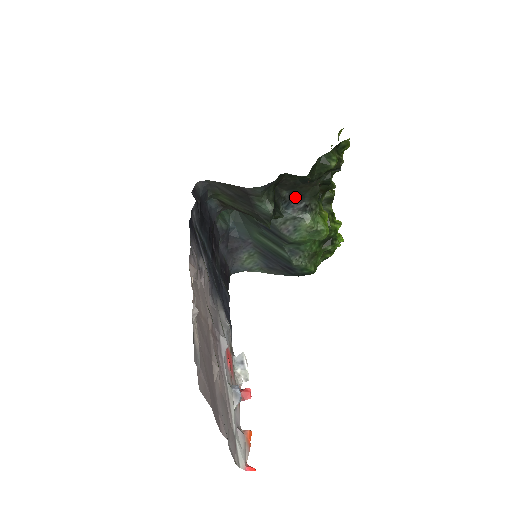
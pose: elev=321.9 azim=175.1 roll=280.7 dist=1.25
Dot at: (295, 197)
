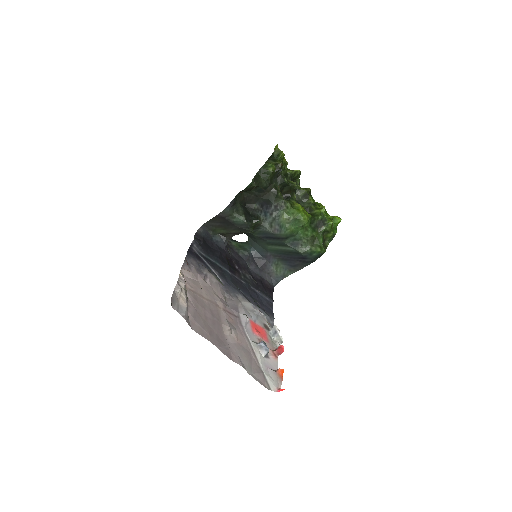
Dot at: (265, 205)
